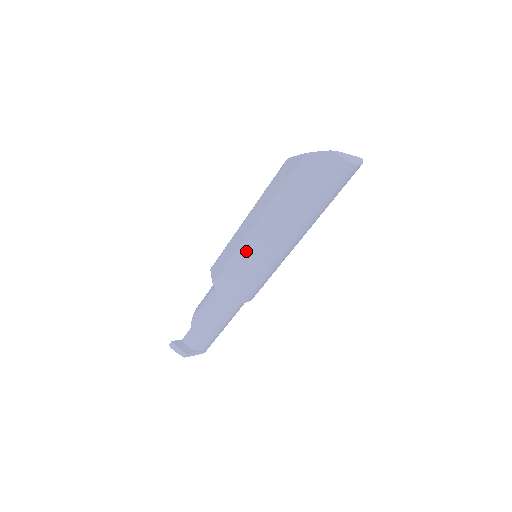
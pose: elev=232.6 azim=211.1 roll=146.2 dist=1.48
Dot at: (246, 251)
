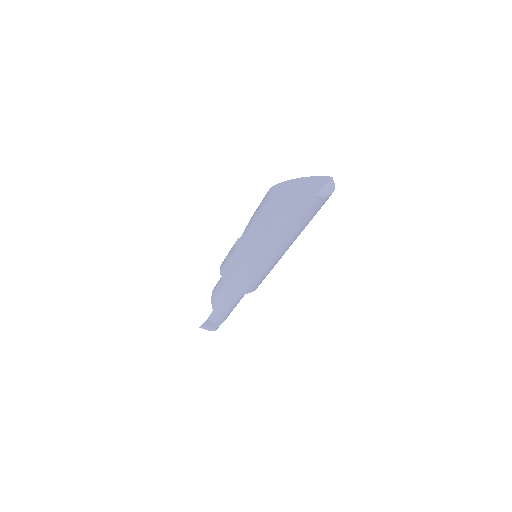
Dot at: (253, 265)
